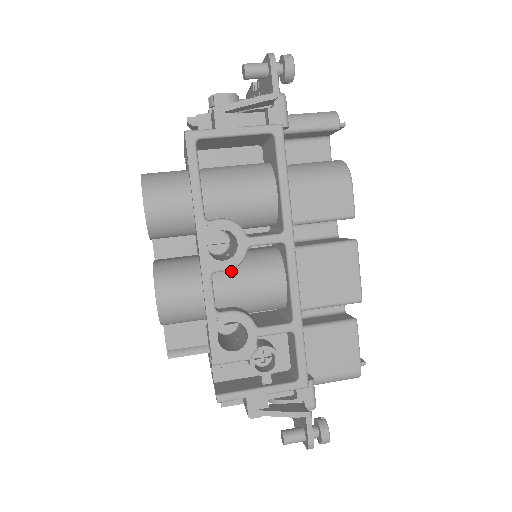
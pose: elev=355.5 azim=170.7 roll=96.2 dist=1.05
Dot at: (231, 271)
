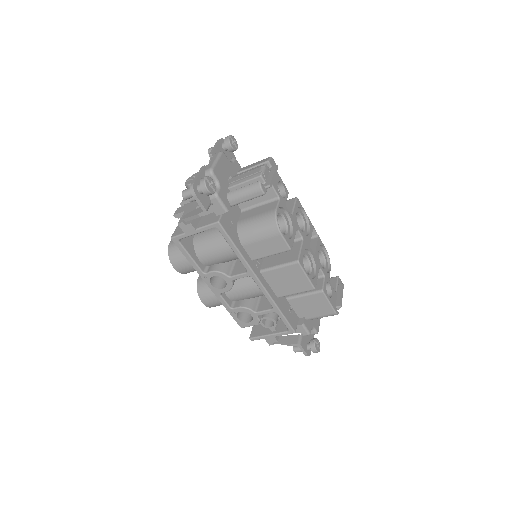
Dot at: occluded
